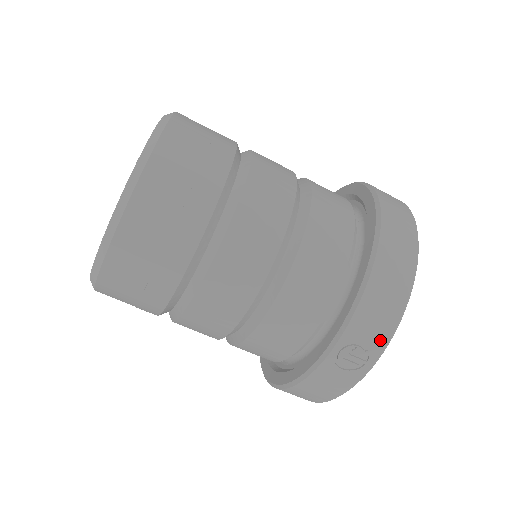
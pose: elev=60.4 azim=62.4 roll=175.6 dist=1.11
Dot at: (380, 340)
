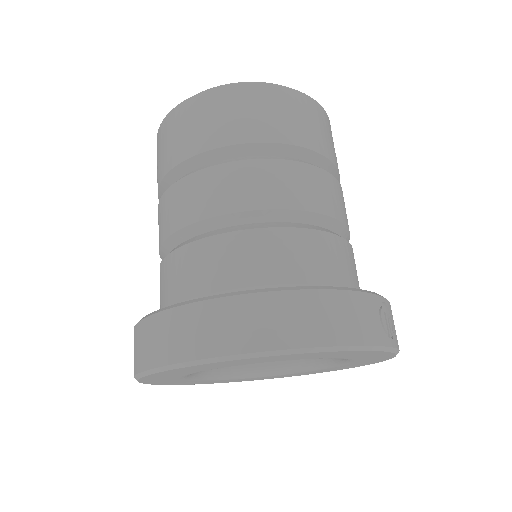
Dot at: (397, 340)
